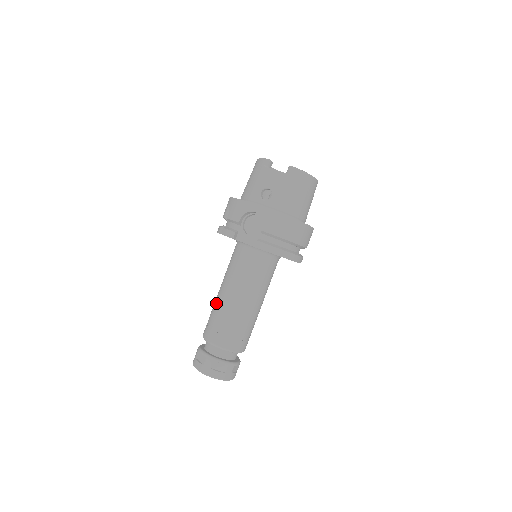
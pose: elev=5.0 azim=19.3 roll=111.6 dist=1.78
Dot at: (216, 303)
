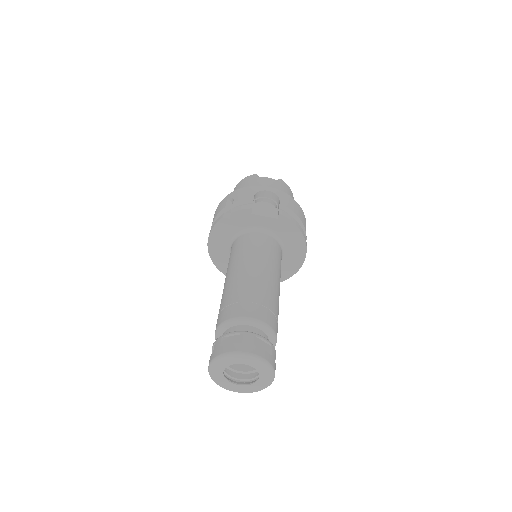
Dot at: (233, 284)
